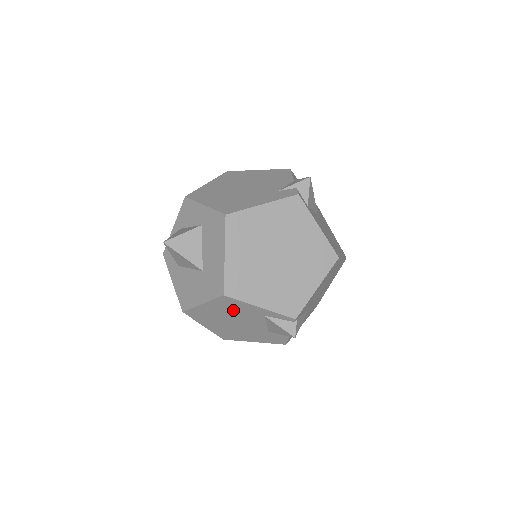
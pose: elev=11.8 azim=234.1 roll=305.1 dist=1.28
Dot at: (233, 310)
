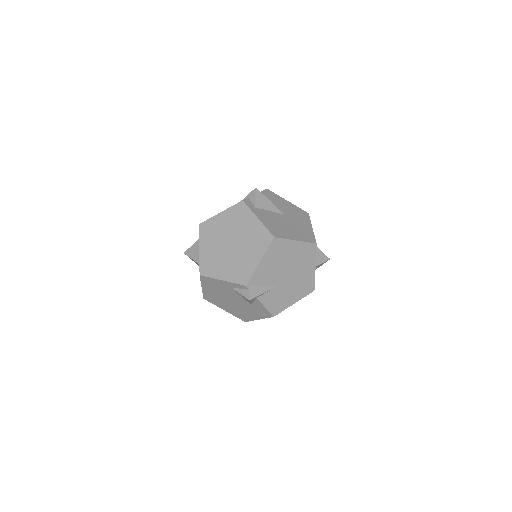
Dot at: (217, 288)
